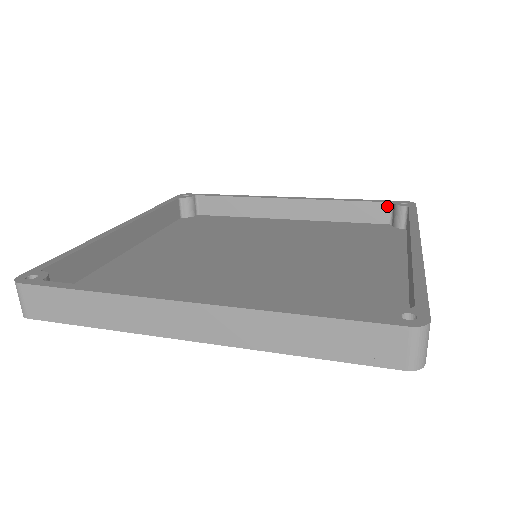
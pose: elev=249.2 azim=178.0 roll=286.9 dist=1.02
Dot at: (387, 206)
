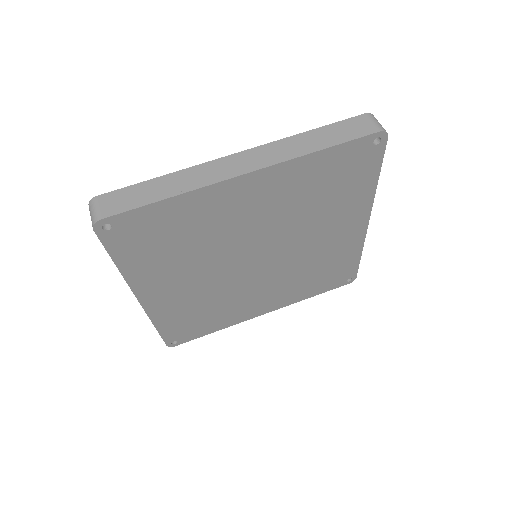
Dot at: occluded
